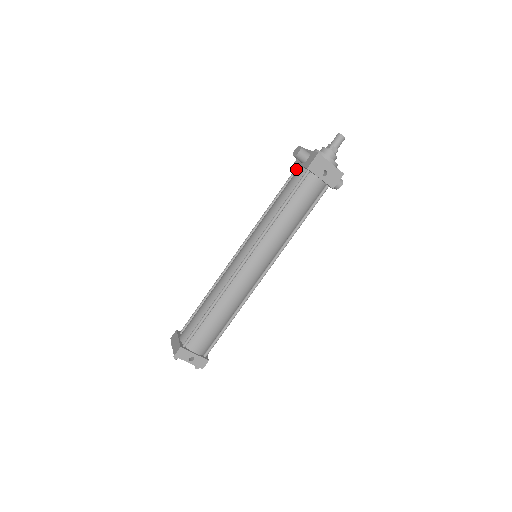
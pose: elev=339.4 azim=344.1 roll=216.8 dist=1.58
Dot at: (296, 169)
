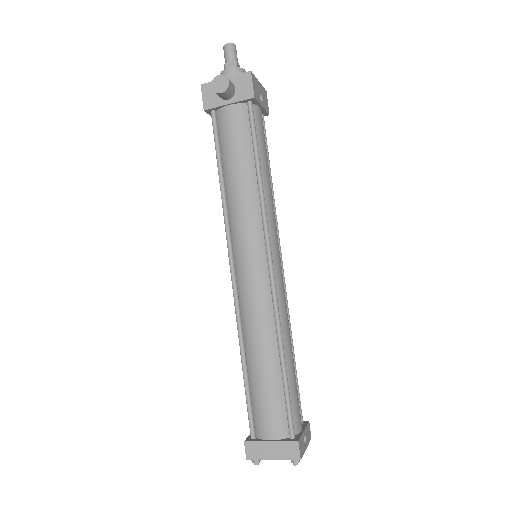
Dot at: (215, 116)
